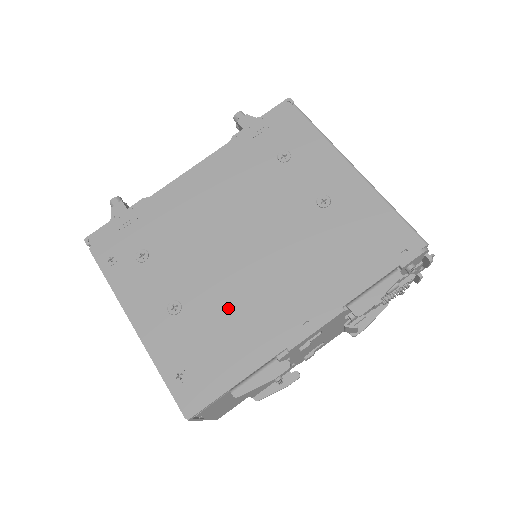
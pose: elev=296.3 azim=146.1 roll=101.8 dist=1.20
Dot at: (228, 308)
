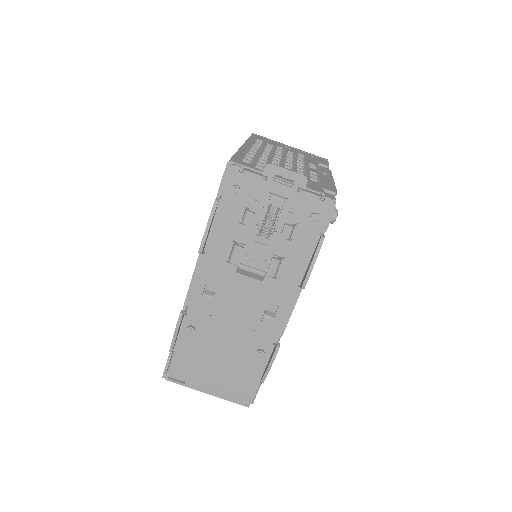
Dot at: occluded
